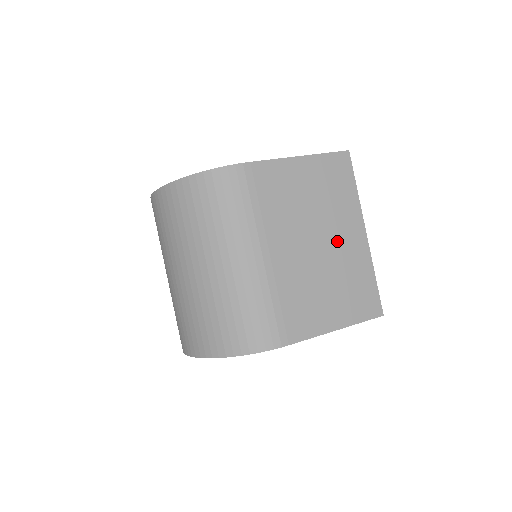
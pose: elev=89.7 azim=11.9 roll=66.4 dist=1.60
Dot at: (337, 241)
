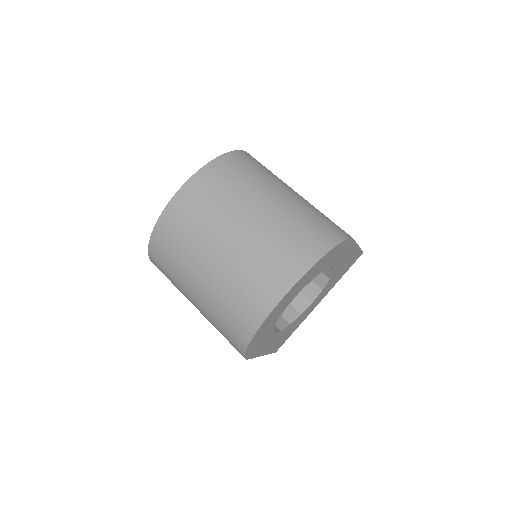
Dot at: occluded
